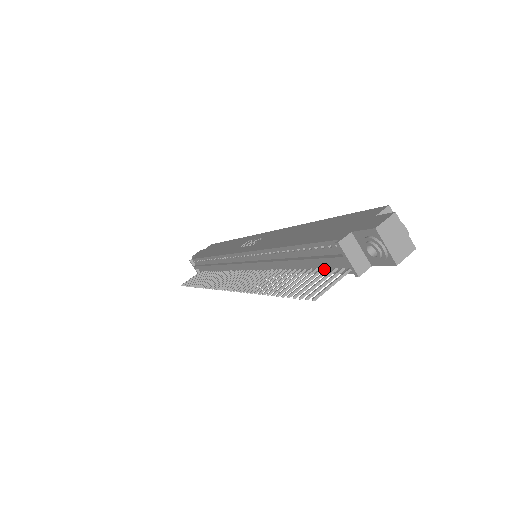
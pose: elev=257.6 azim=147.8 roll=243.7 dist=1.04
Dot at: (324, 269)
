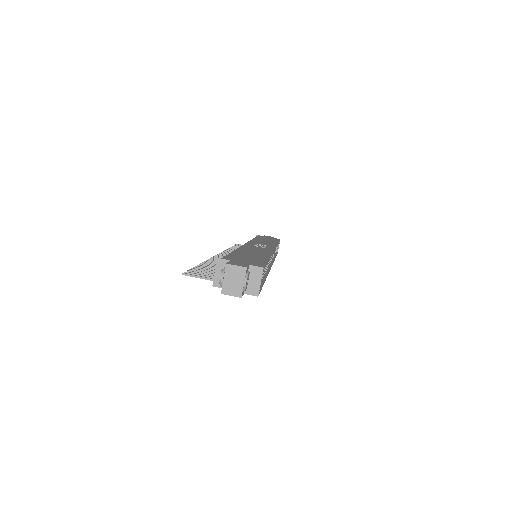
Dot at: occluded
